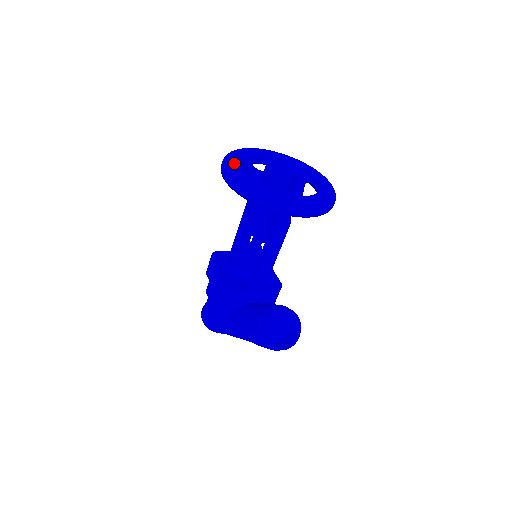
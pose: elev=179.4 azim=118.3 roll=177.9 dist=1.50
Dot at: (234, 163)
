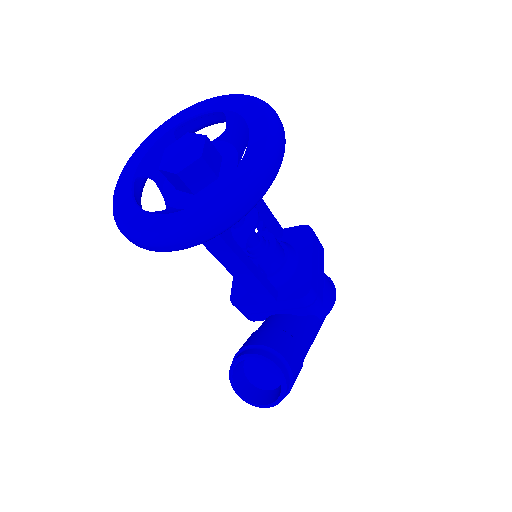
Dot at: (131, 164)
